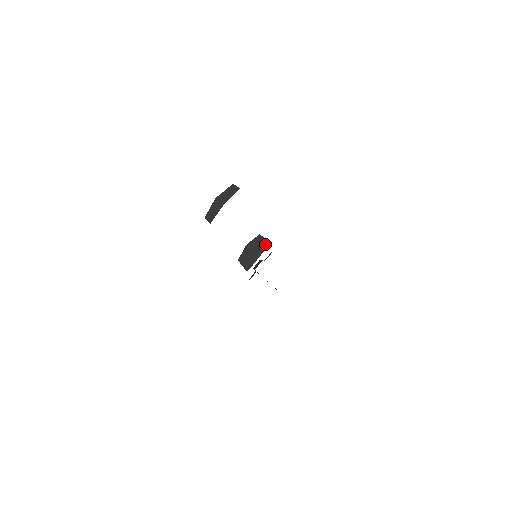
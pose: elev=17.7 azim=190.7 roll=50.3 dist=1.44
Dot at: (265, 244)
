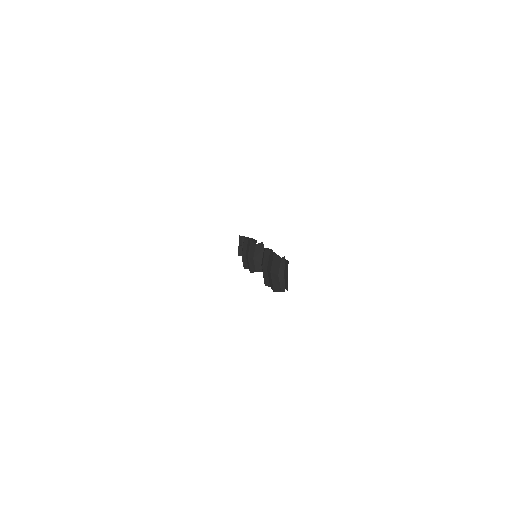
Dot at: (262, 247)
